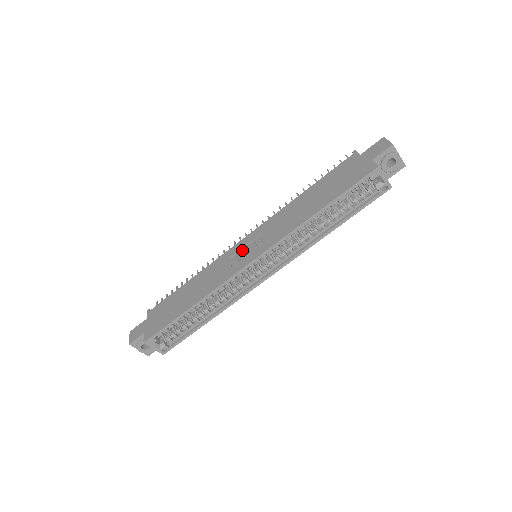
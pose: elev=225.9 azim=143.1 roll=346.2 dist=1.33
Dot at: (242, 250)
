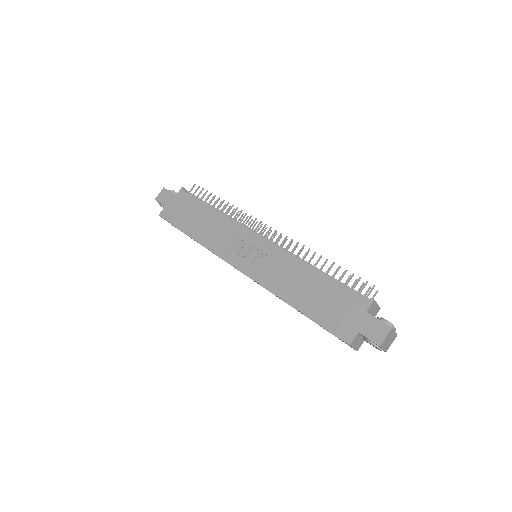
Dot at: (248, 246)
